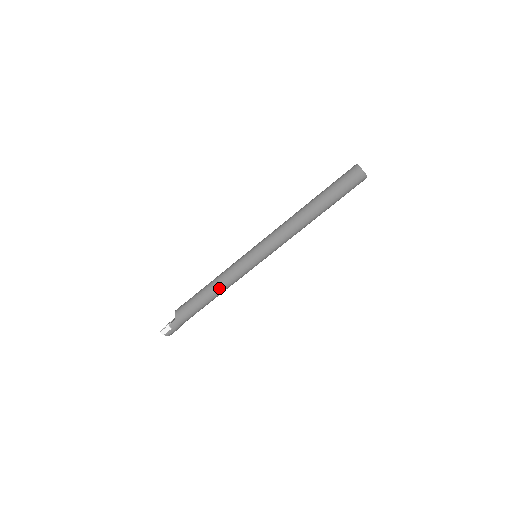
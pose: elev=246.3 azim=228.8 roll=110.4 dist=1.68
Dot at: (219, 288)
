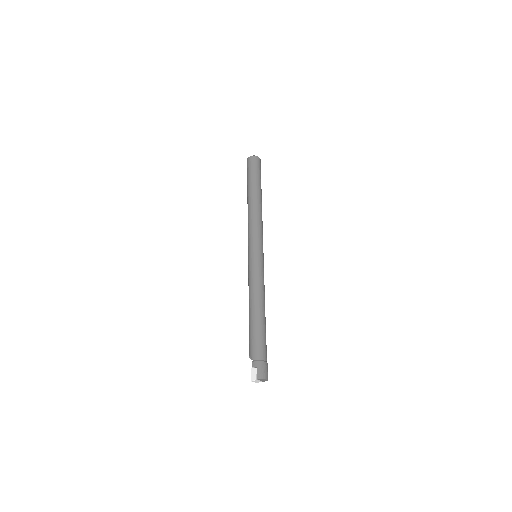
Dot at: (254, 297)
